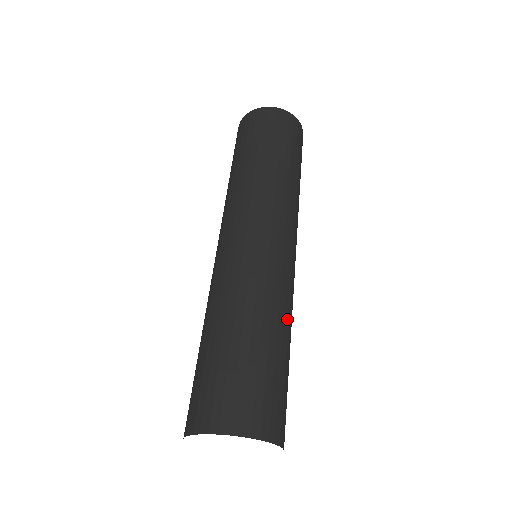
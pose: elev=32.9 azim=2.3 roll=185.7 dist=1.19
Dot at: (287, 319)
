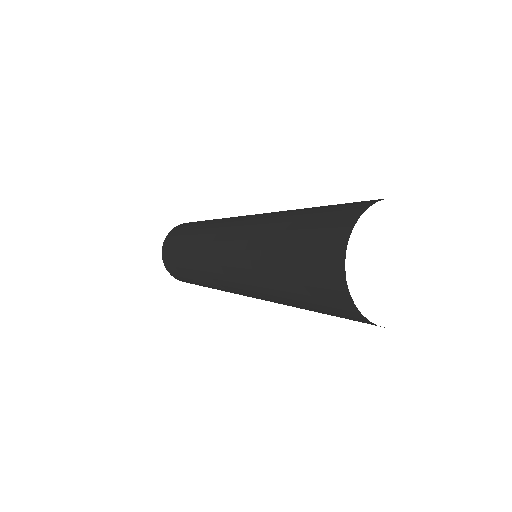
Dot at: occluded
